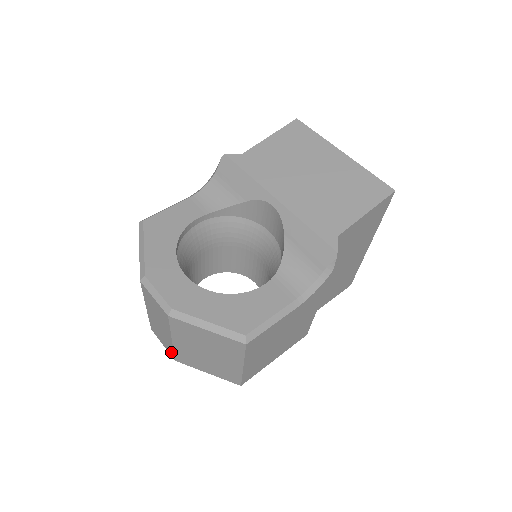
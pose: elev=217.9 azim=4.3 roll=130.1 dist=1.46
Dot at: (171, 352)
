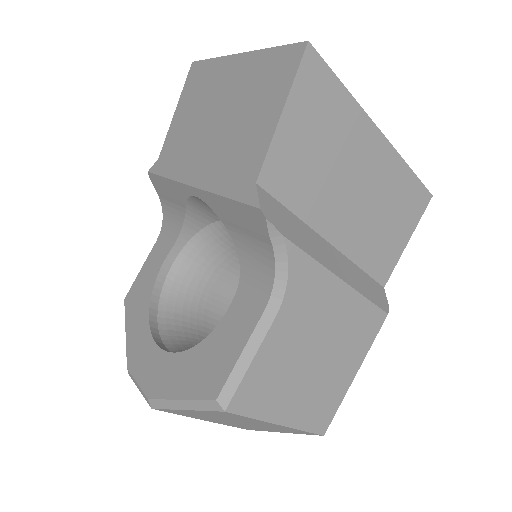
Dot at: occluded
